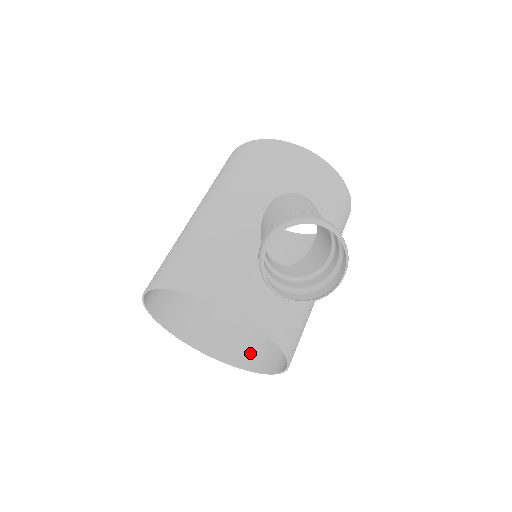
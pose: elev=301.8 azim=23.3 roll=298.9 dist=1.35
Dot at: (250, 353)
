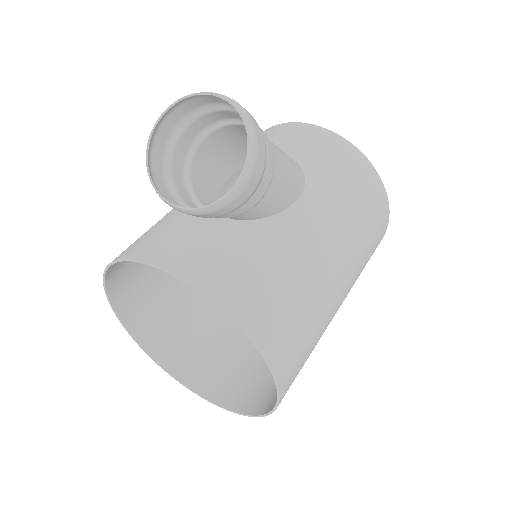
Dot at: (269, 394)
